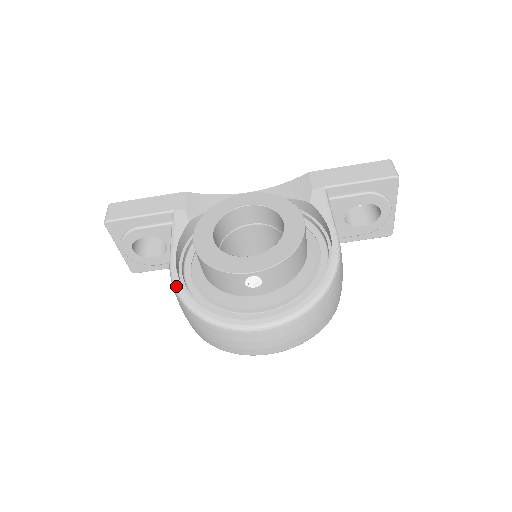
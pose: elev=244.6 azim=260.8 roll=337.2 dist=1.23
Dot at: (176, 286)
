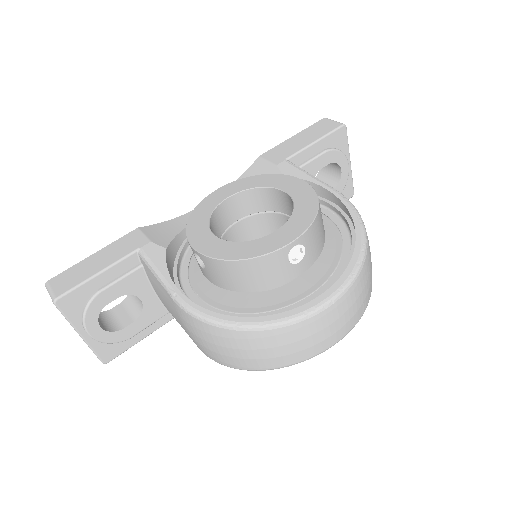
Dot at: (201, 314)
